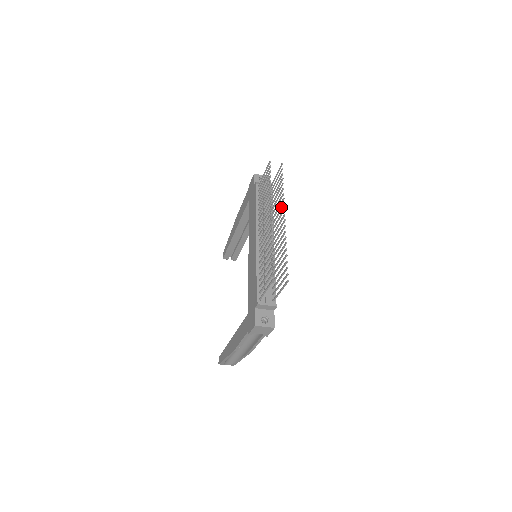
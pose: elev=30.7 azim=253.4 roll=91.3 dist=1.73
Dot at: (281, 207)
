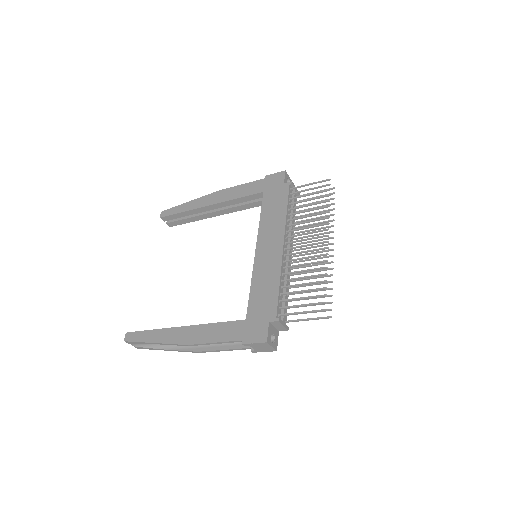
Dot at: (327, 232)
